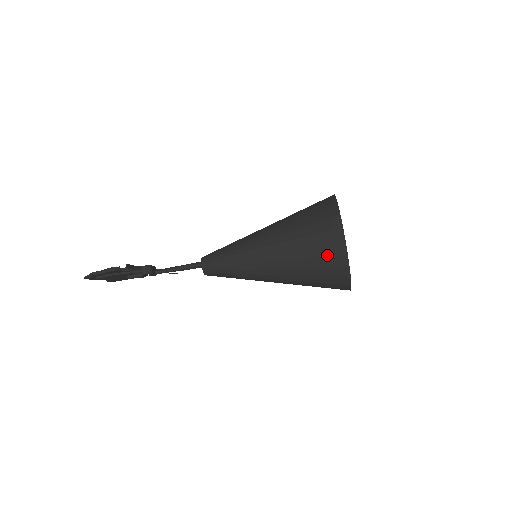
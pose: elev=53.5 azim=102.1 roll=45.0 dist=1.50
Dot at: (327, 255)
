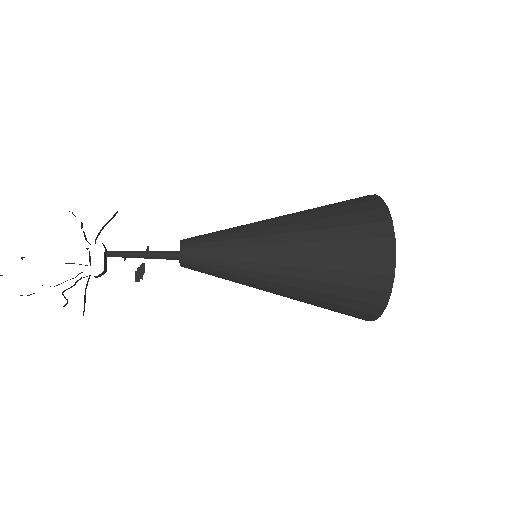
Dot at: occluded
